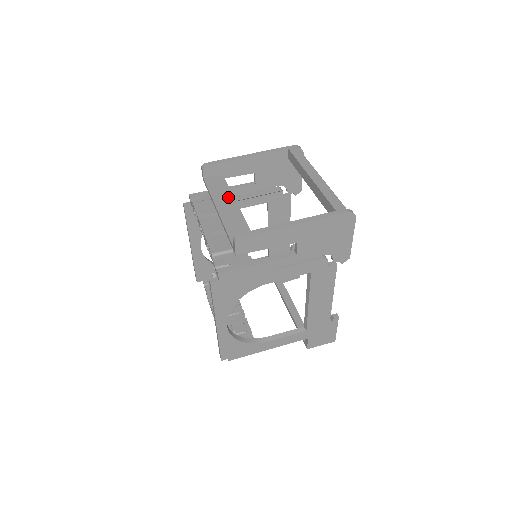
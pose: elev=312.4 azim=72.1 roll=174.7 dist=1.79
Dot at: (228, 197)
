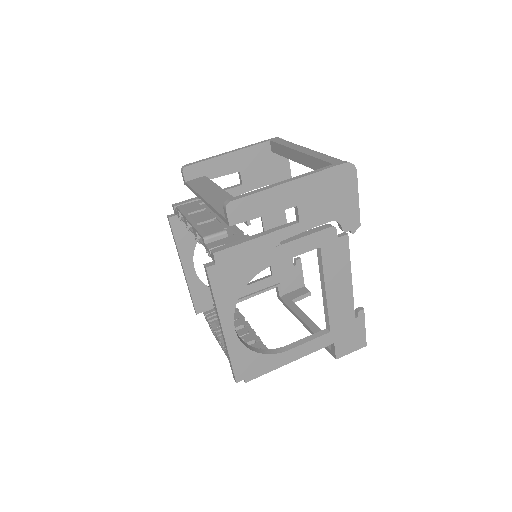
Dot at: (213, 188)
